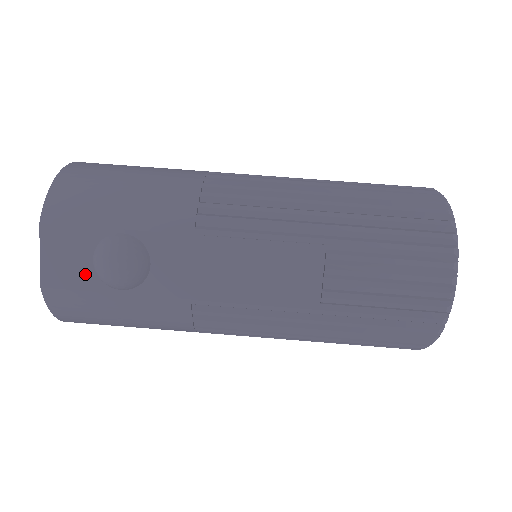
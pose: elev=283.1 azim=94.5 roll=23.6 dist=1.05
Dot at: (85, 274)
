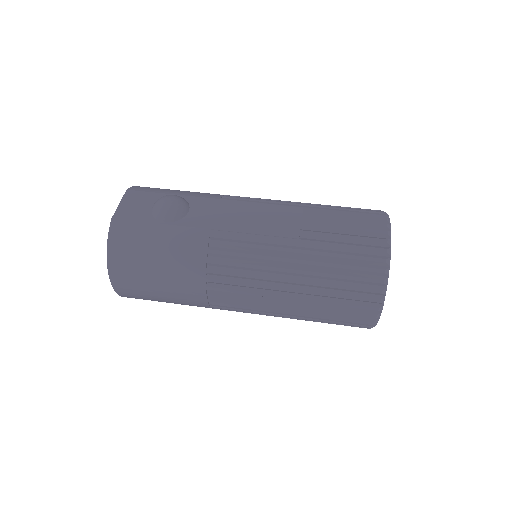
Dot at: (144, 213)
